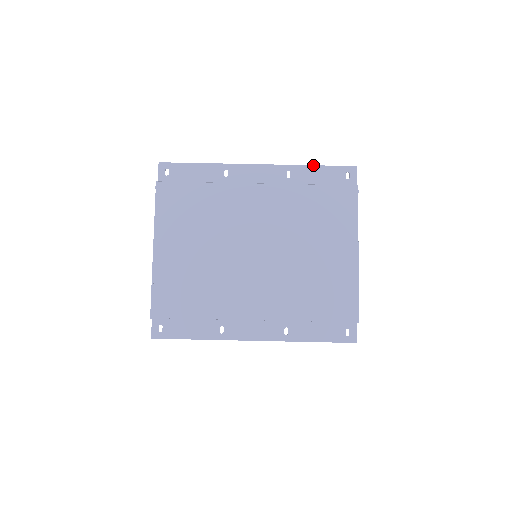
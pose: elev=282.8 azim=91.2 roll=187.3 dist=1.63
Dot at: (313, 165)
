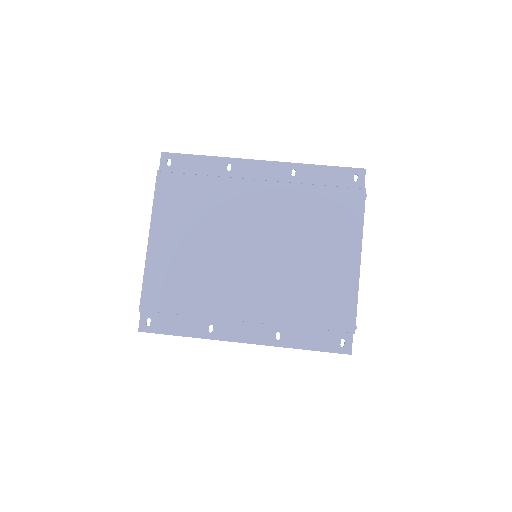
Dot at: (320, 165)
